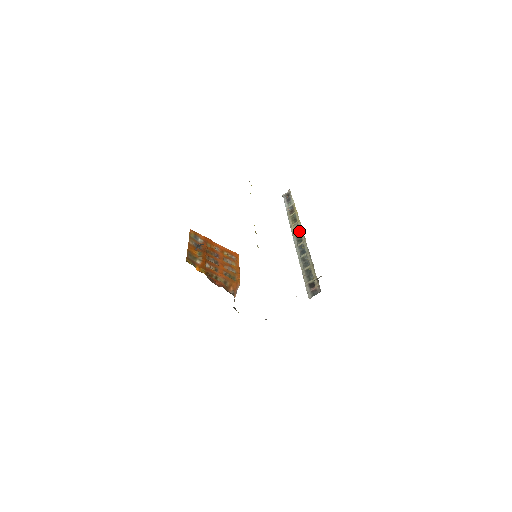
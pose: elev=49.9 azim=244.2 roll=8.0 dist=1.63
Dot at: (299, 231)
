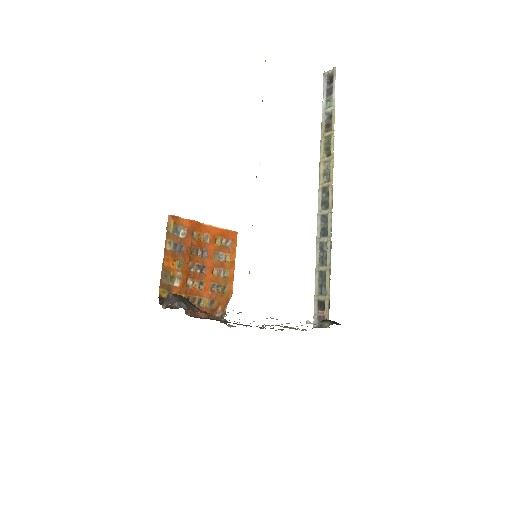
Dot at: (328, 183)
